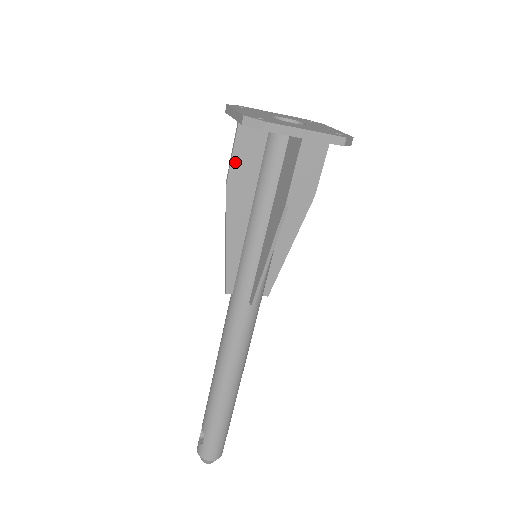
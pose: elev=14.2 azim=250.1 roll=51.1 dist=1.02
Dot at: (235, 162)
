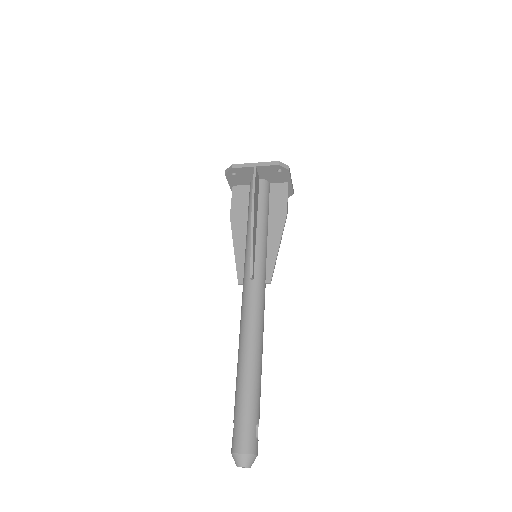
Dot at: (233, 205)
